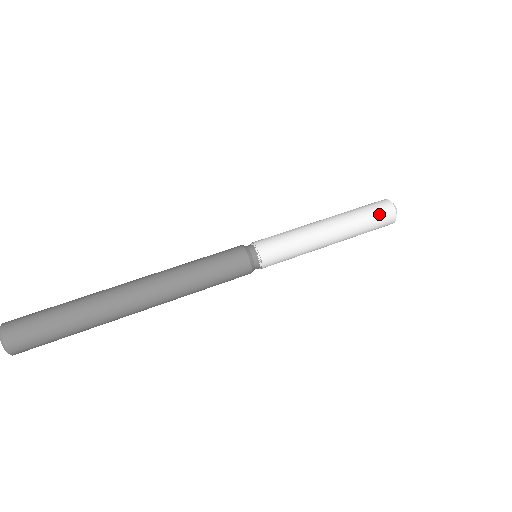
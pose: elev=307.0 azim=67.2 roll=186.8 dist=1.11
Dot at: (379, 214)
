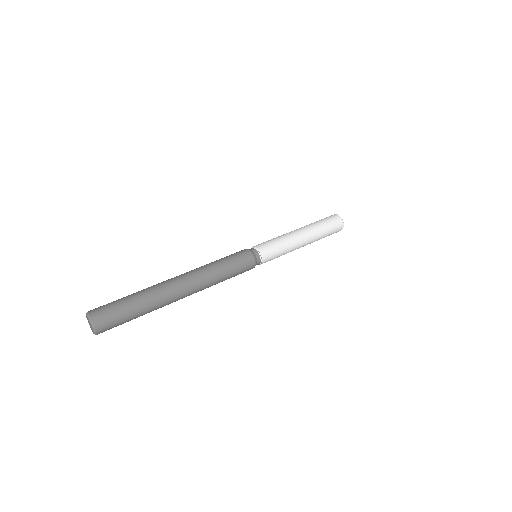
Dot at: (330, 220)
